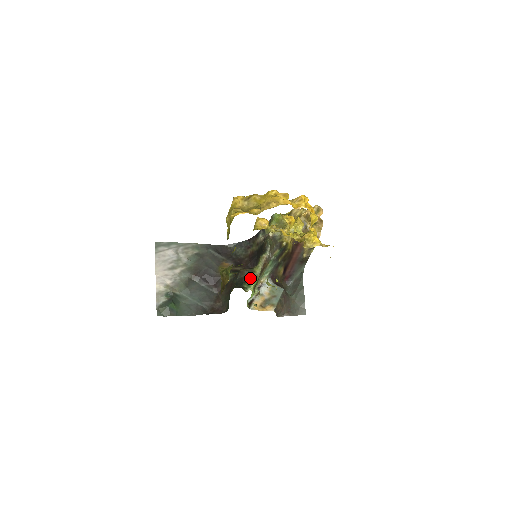
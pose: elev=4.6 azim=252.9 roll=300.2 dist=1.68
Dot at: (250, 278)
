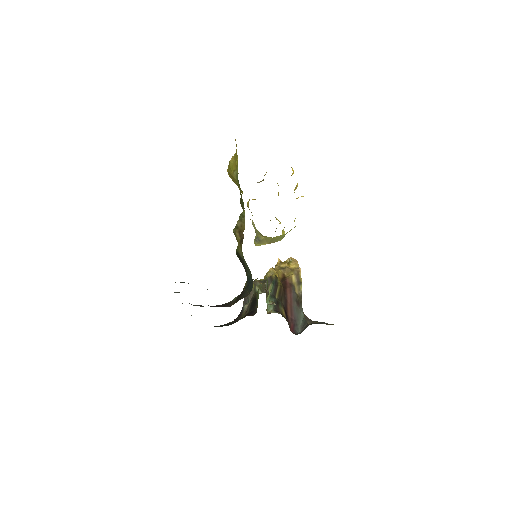
Dot at: occluded
